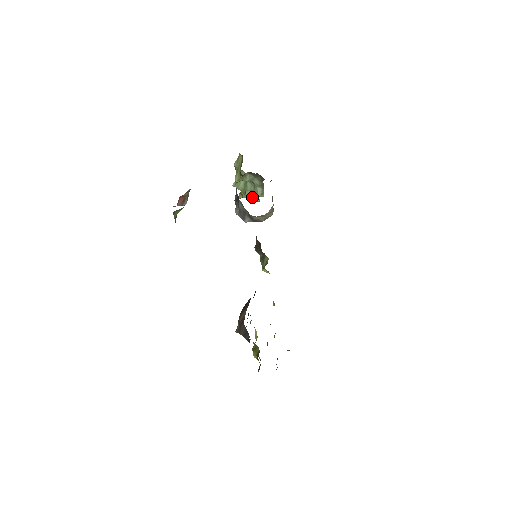
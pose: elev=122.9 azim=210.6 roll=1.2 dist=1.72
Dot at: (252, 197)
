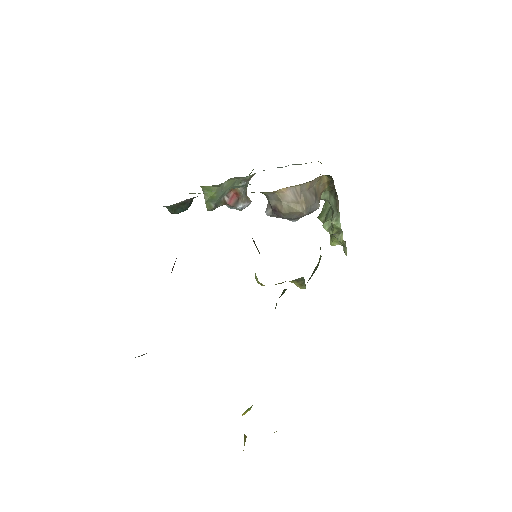
Dot at: (330, 229)
